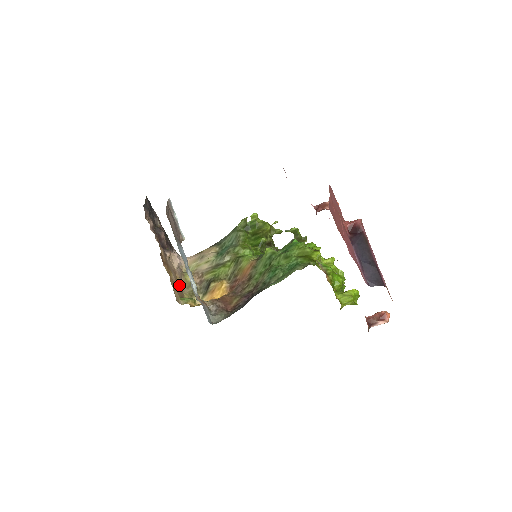
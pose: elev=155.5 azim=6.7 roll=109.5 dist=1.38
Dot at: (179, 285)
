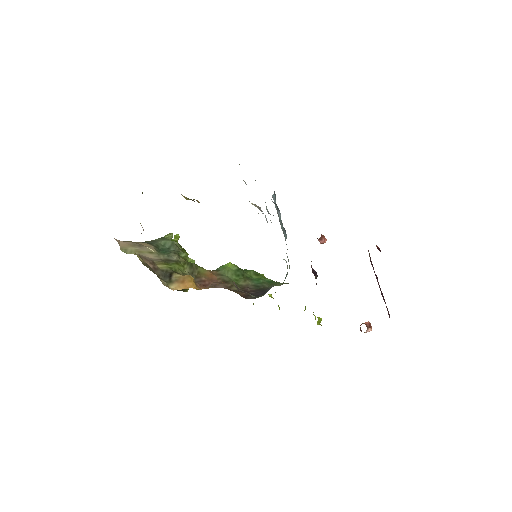
Dot at: occluded
